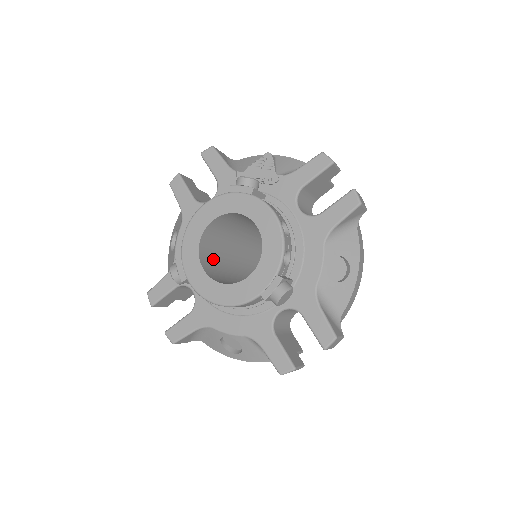
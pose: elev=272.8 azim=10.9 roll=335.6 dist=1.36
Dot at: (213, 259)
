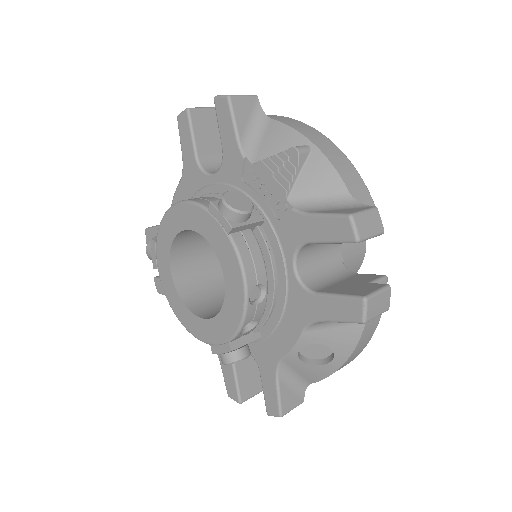
Dot at: (199, 248)
